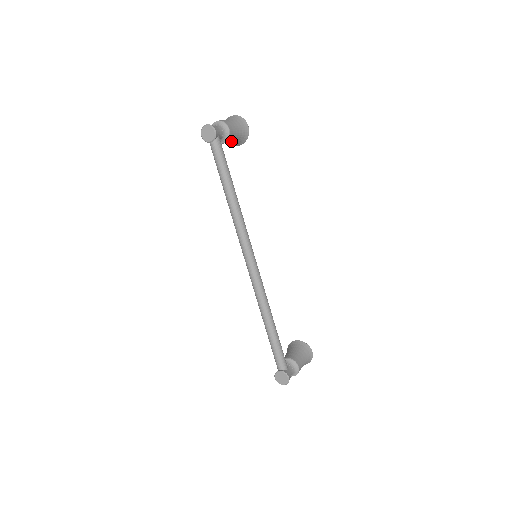
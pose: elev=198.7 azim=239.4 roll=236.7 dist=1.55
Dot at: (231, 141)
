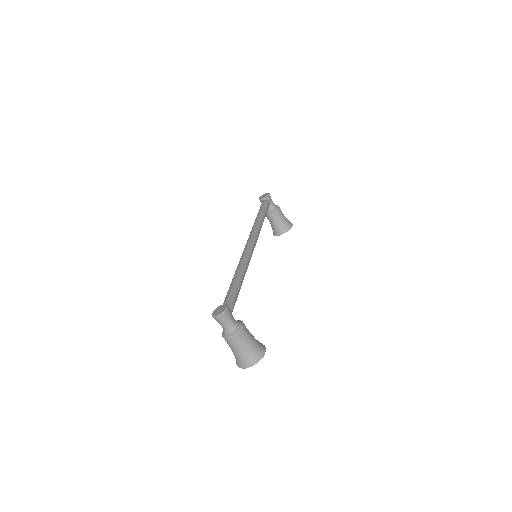
Dot at: (277, 220)
